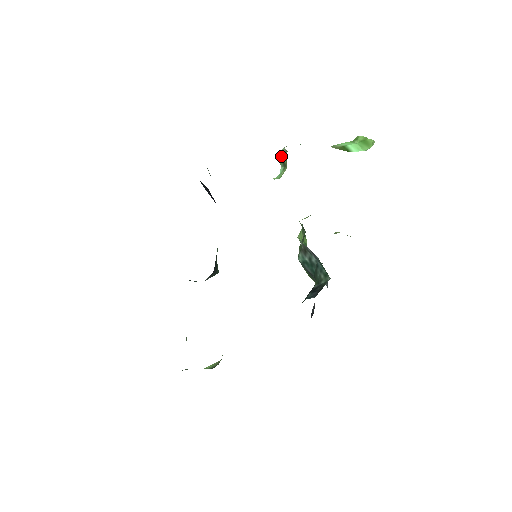
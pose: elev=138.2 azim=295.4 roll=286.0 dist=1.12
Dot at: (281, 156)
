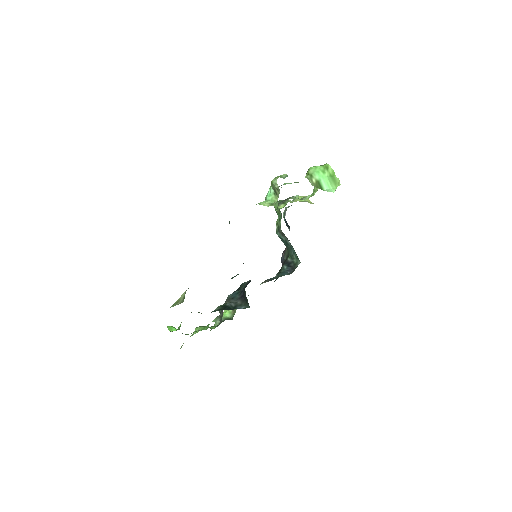
Dot at: (273, 186)
